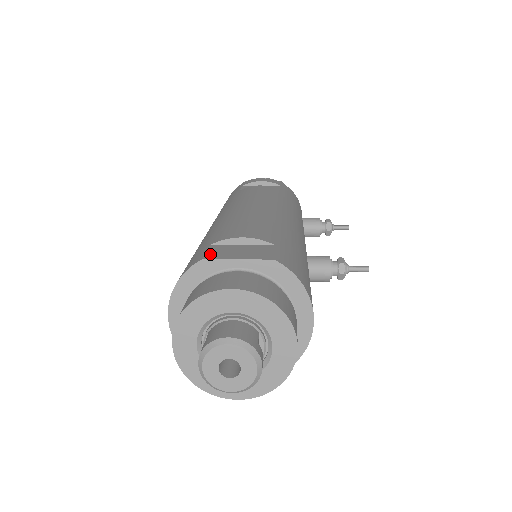
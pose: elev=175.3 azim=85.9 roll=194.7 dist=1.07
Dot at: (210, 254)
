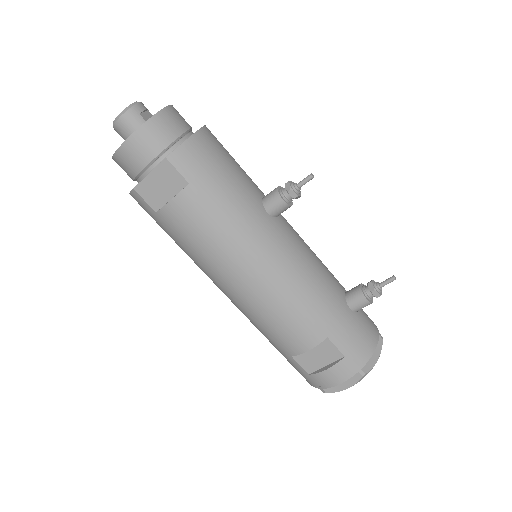
Dot at: occluded
